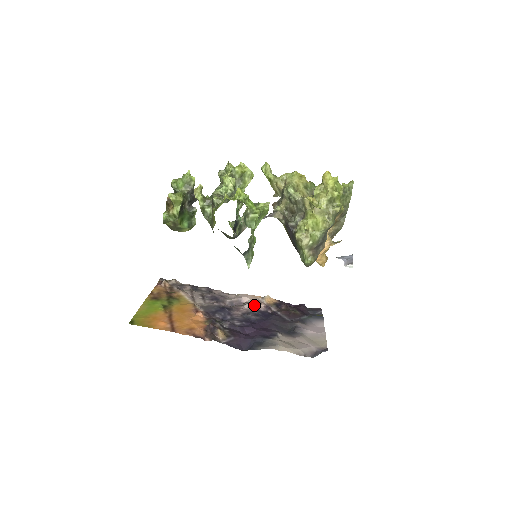
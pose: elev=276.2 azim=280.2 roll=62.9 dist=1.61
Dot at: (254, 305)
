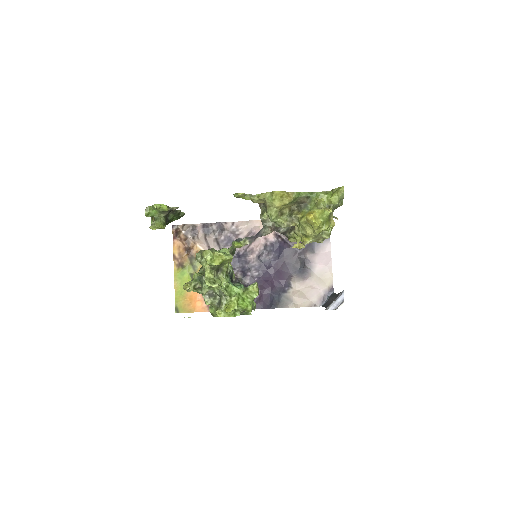
Dot at: occluded
